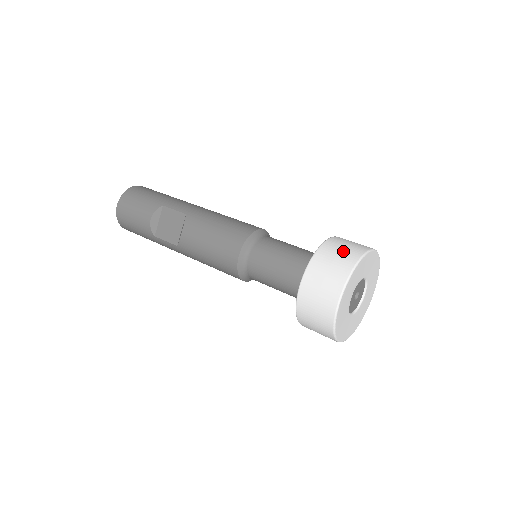
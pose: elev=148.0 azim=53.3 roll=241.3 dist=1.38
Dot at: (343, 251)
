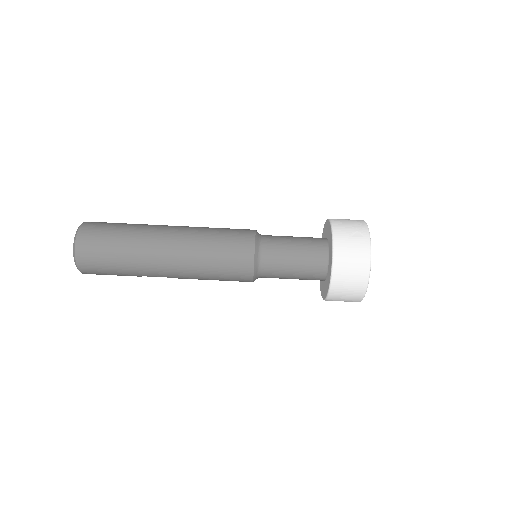
Dot at: (347, 299)
